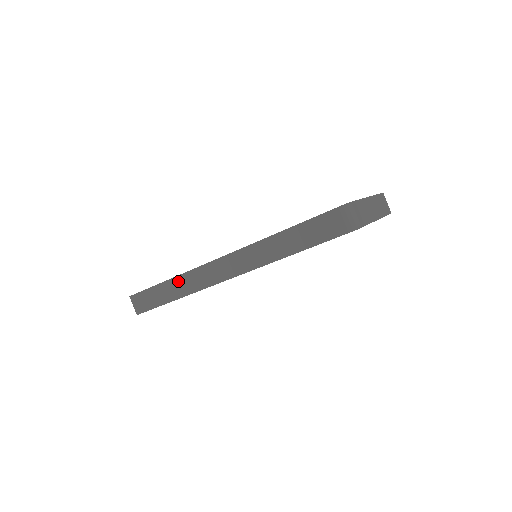
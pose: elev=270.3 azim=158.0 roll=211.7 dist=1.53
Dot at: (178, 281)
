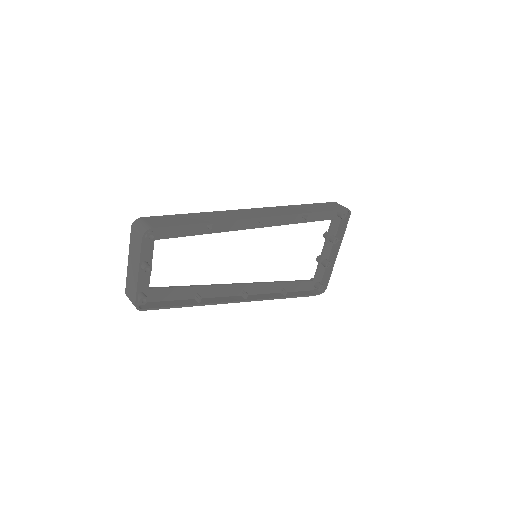
Dot at: (212, 214)
